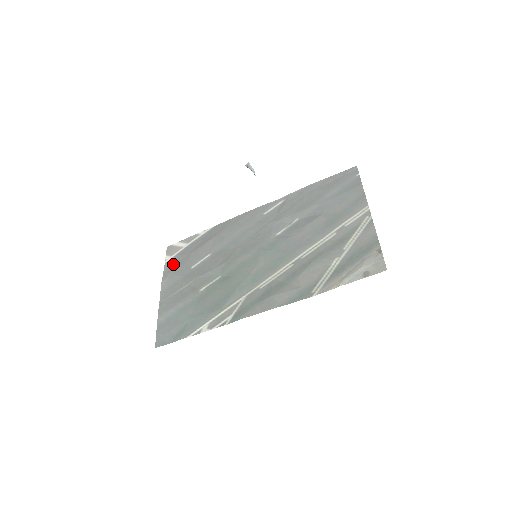
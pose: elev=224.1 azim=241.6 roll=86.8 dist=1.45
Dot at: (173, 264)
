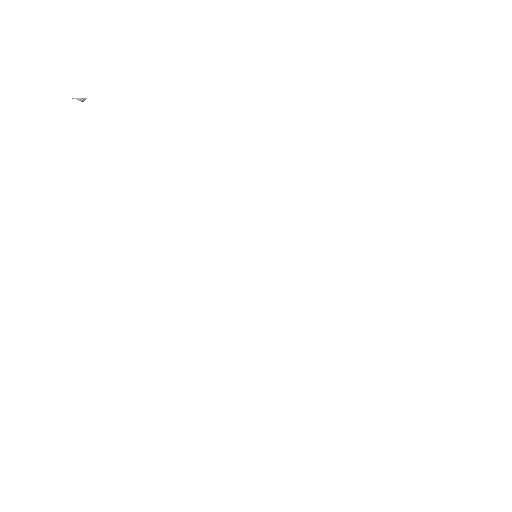
Dot at: occluded
